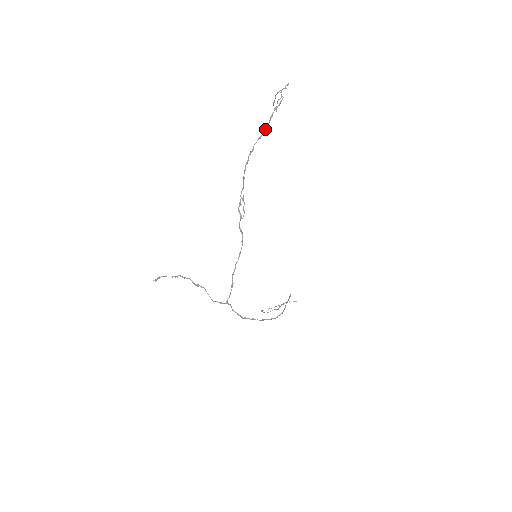
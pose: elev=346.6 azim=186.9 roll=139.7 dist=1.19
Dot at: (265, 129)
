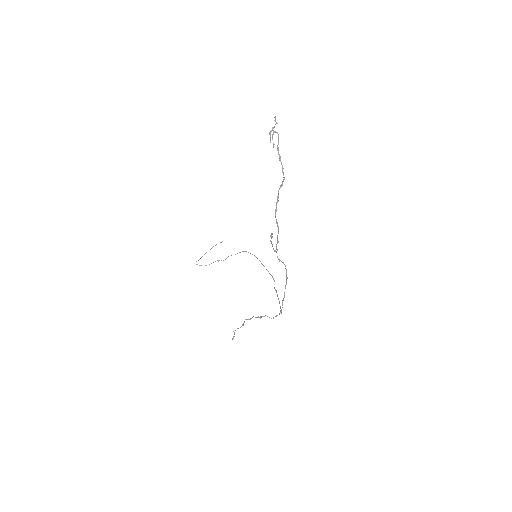
Dot at: occluded
